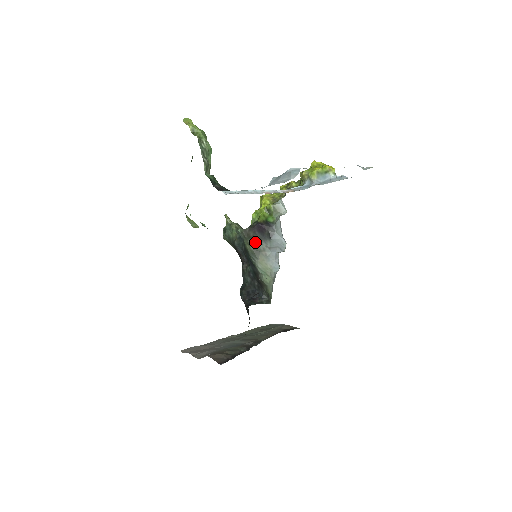
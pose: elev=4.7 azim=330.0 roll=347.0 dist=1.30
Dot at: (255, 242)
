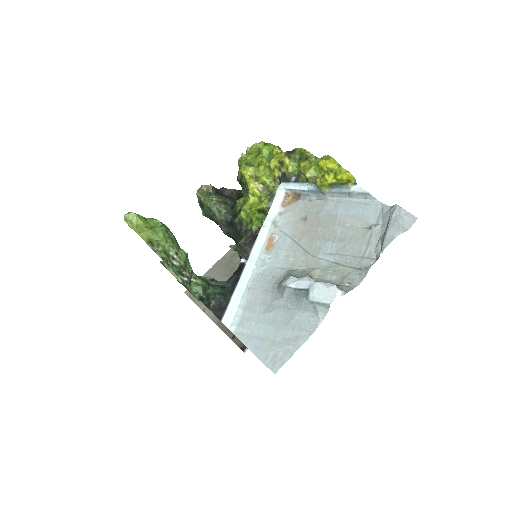
Dot at: occluded
